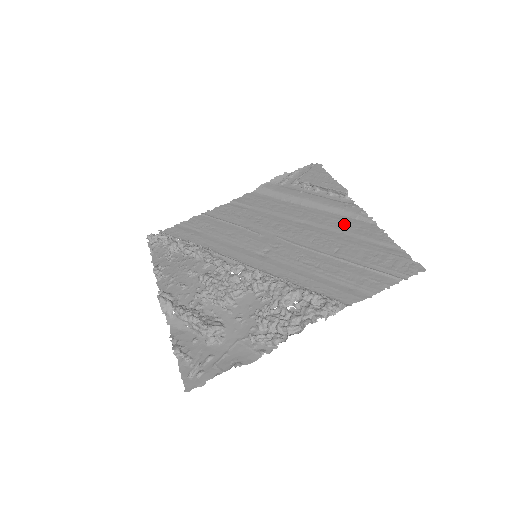
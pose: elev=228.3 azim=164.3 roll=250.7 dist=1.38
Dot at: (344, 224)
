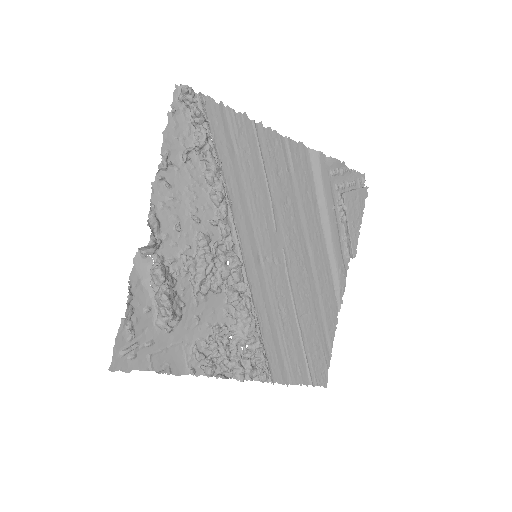
Dot at: (327, 288)
